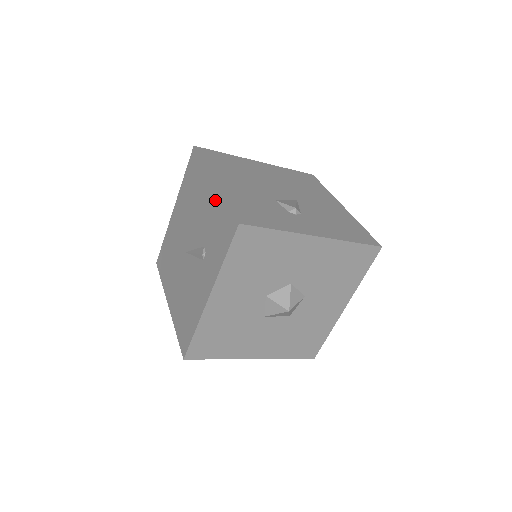
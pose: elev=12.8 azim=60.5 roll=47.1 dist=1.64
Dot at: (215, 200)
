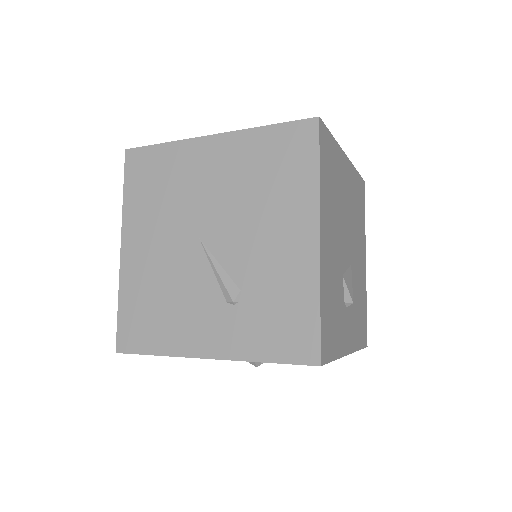
Dot at: (303, 271)
